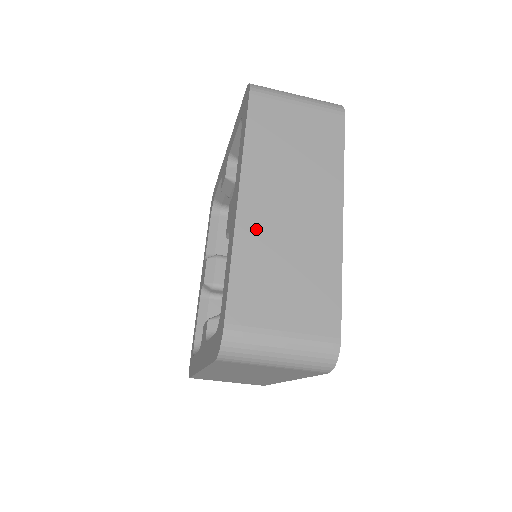
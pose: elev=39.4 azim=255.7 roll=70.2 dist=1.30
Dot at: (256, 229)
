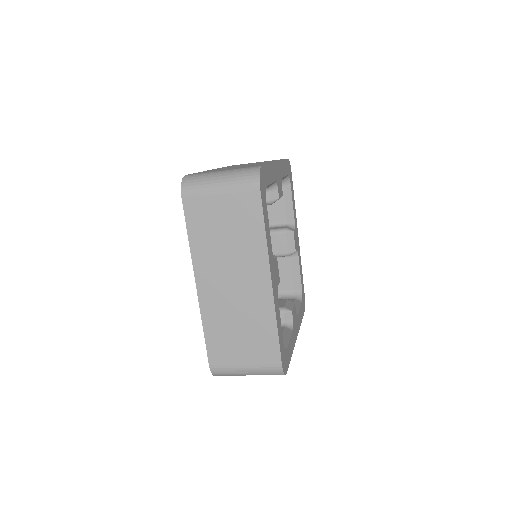
Dot at: (213, 305)
